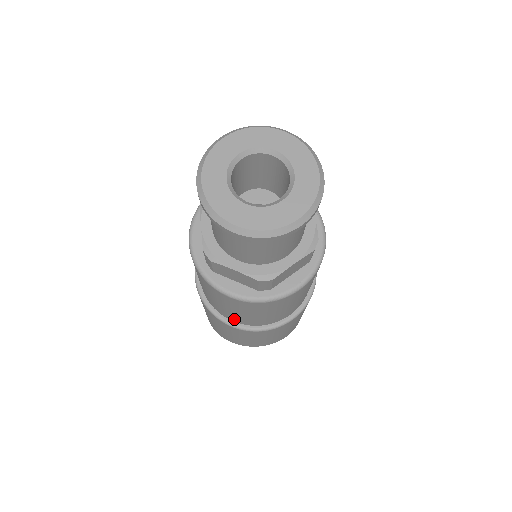
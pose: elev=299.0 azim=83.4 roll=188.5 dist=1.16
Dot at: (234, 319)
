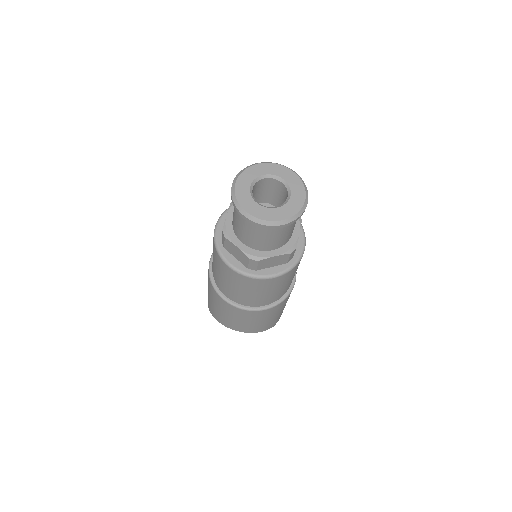
Dot at: (226, 293)
